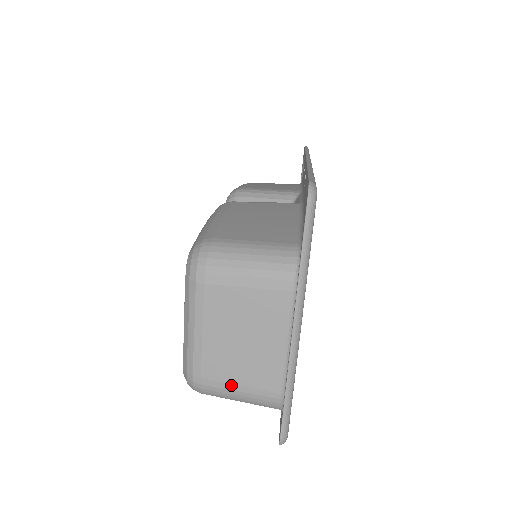
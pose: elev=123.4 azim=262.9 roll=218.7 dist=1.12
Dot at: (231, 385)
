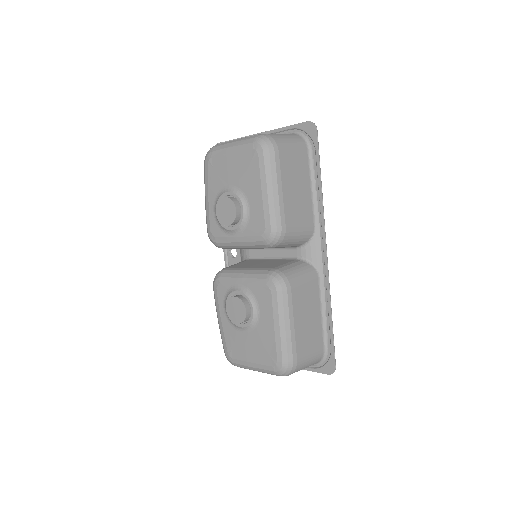
Dot at: occluded
